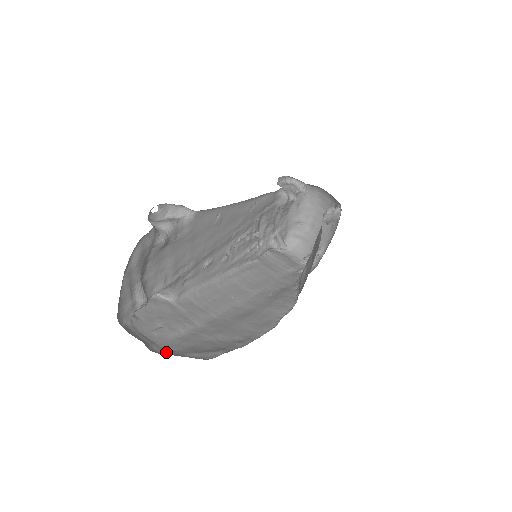
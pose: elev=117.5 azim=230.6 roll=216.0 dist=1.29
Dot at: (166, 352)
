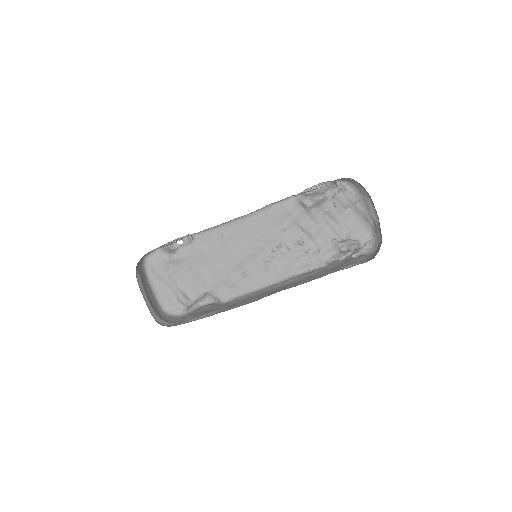
Dot at: occluded
